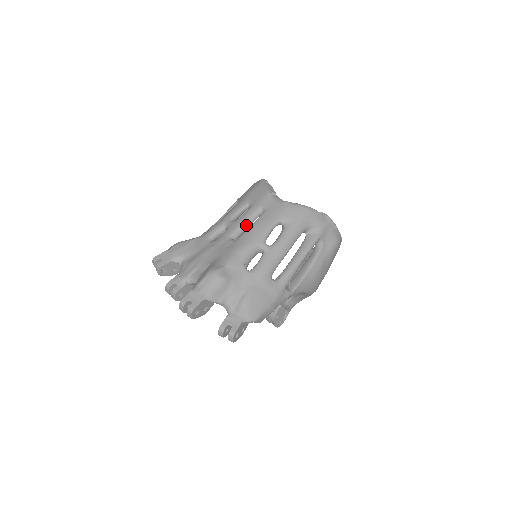
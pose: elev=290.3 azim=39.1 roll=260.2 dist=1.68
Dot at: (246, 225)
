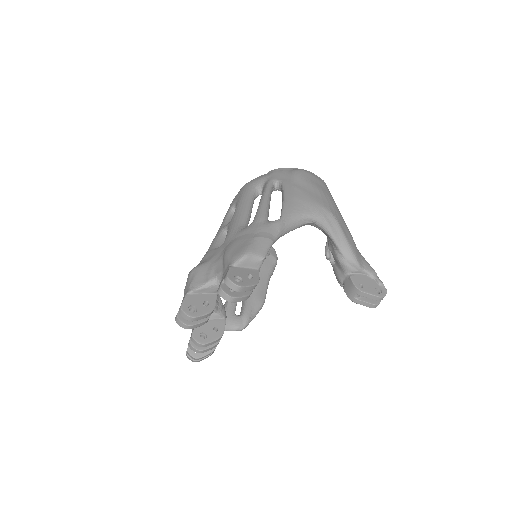
Dot at: occluded
